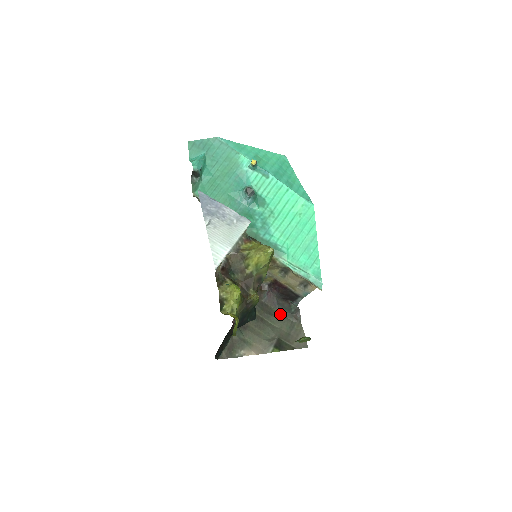
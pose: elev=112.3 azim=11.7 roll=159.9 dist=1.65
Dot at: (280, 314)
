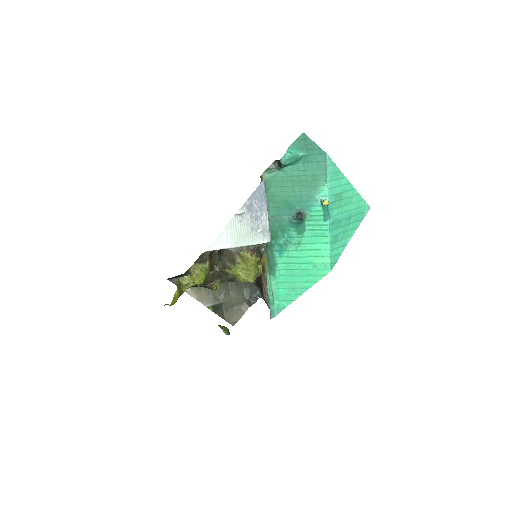
Dot at: (243, 289)
